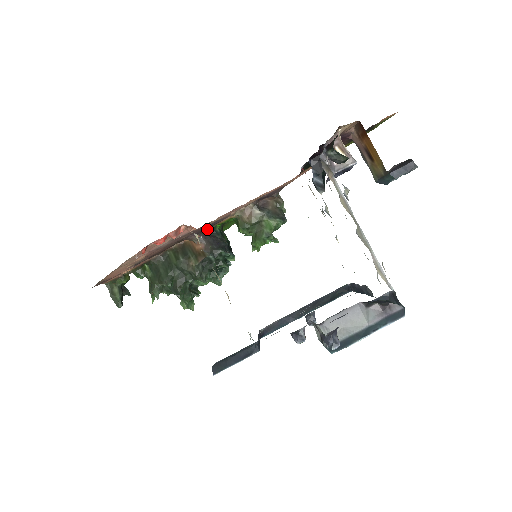
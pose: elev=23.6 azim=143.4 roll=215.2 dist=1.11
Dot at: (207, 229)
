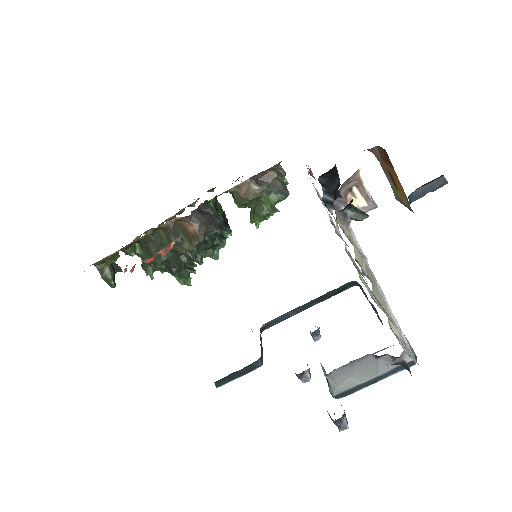
Dot at: (199, 205)
